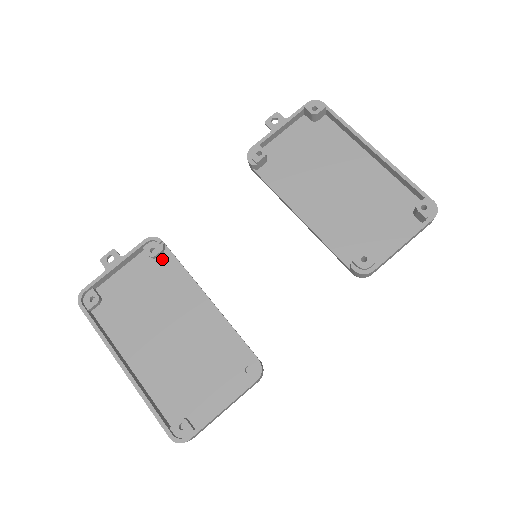
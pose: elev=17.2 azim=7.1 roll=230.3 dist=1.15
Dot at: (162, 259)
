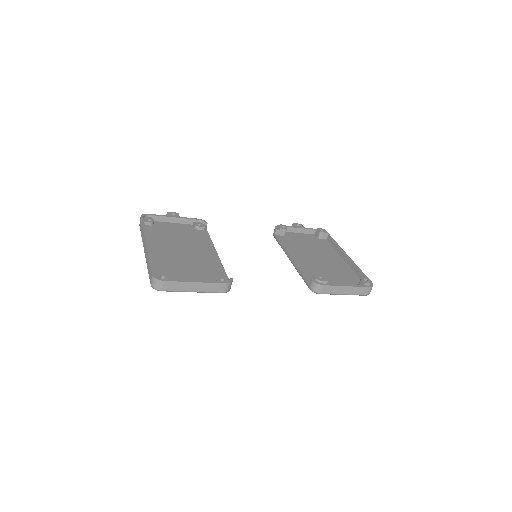
Dot at: (201, 231)
